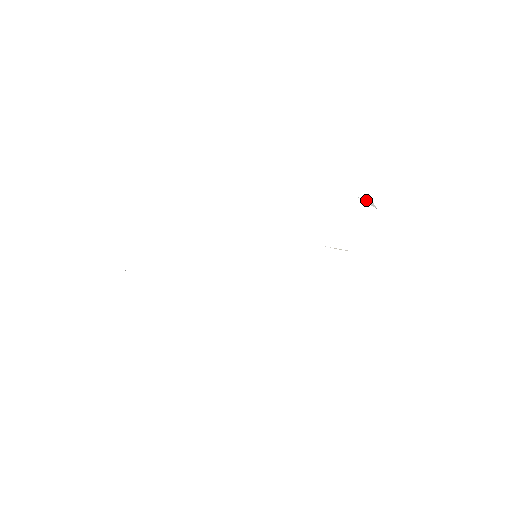
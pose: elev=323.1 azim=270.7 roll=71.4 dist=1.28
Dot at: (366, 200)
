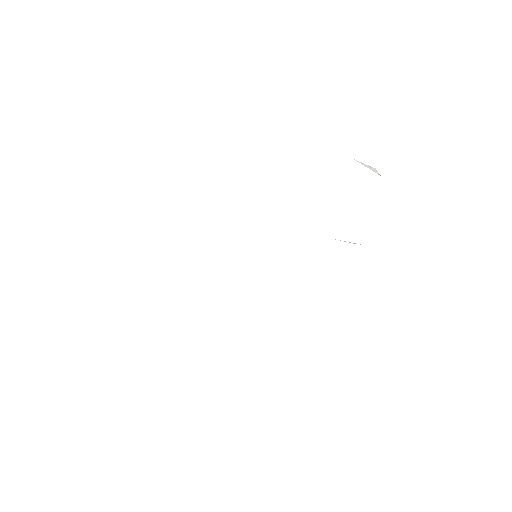
Dot at: occluded
